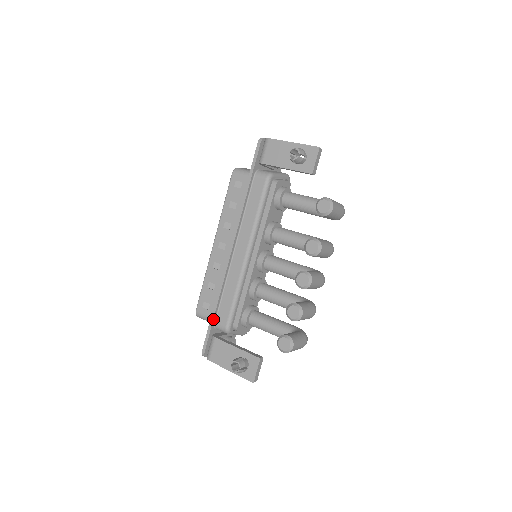
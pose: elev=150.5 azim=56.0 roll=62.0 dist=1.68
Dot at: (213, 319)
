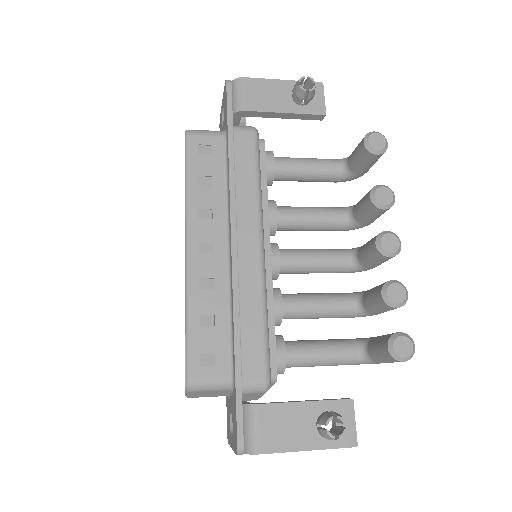
Dot at: (240, 373)
